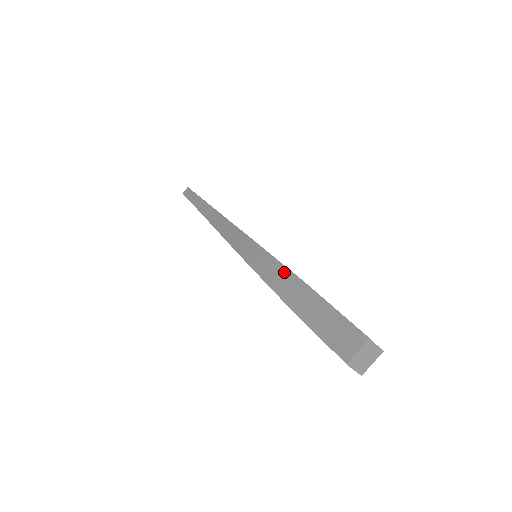
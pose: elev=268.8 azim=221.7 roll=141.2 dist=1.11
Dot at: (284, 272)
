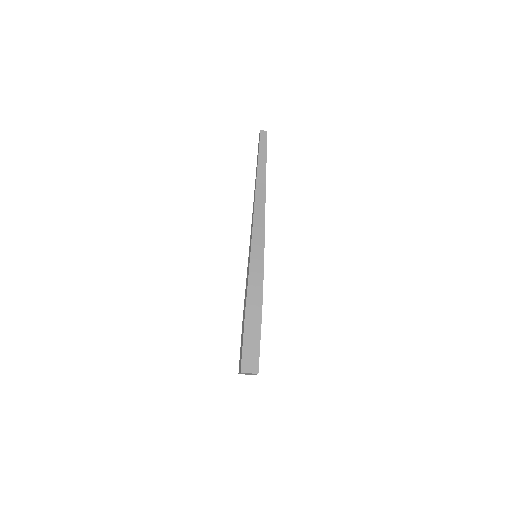
Dot at: (260, 295)
